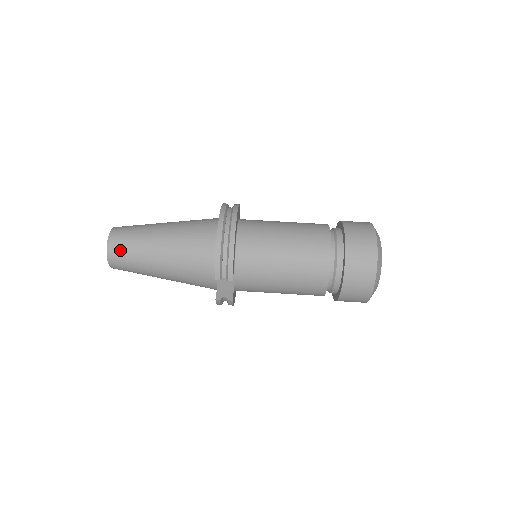
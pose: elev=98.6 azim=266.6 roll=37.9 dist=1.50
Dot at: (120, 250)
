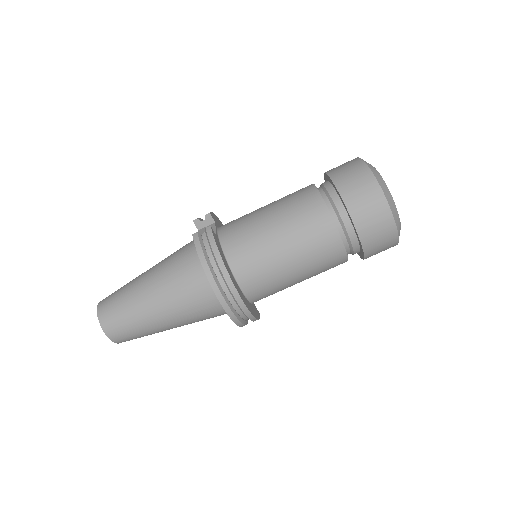
Dot at: occluded
